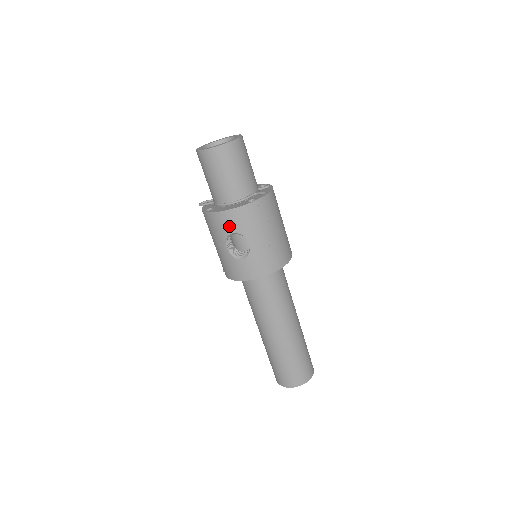
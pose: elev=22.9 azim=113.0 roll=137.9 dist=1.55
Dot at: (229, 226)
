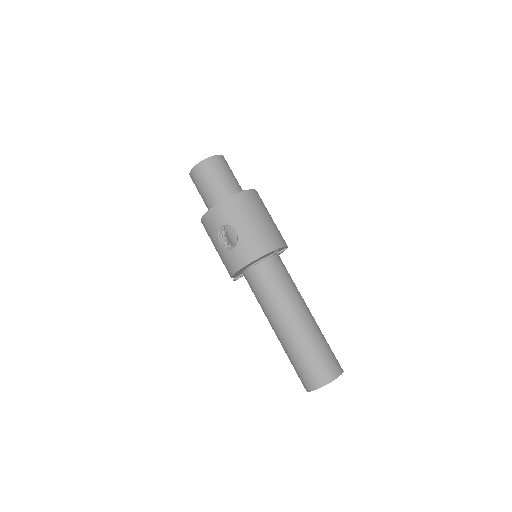
Dot at: (217, 221)
